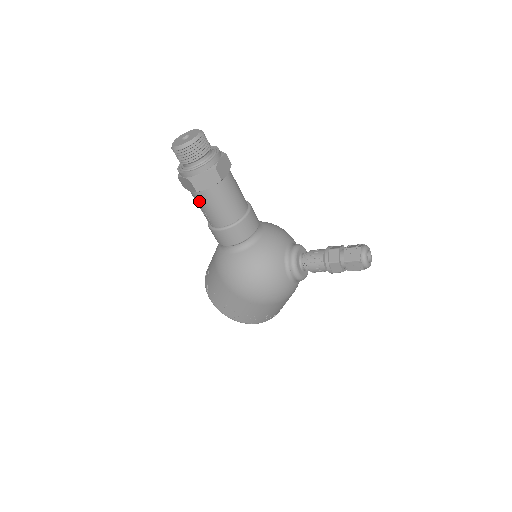
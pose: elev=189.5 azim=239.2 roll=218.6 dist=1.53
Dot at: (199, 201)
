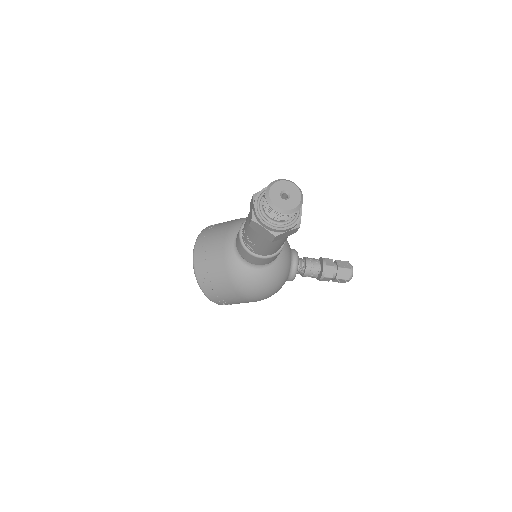
Dot at: (261, 241)
